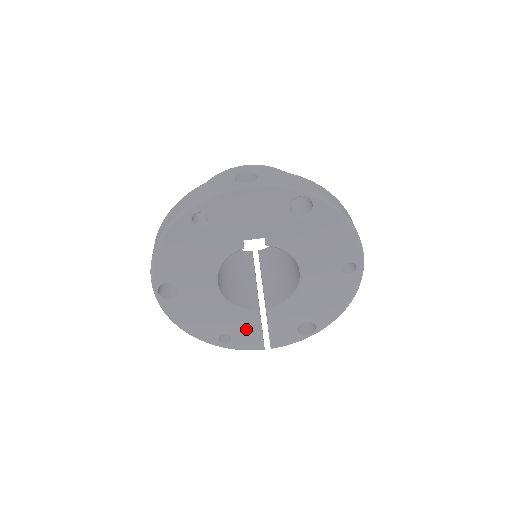
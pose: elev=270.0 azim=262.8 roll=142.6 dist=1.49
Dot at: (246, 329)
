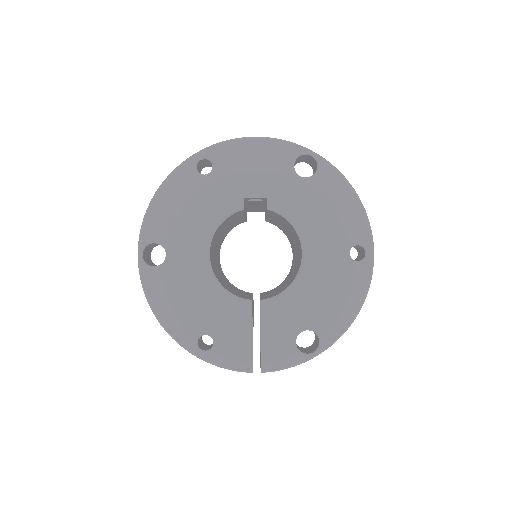
Dot at: (233, 330)
